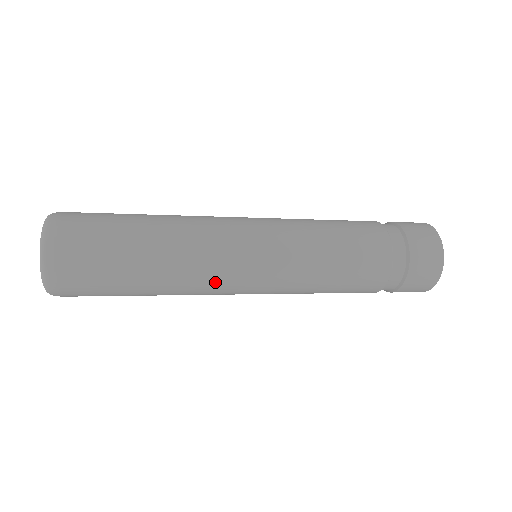
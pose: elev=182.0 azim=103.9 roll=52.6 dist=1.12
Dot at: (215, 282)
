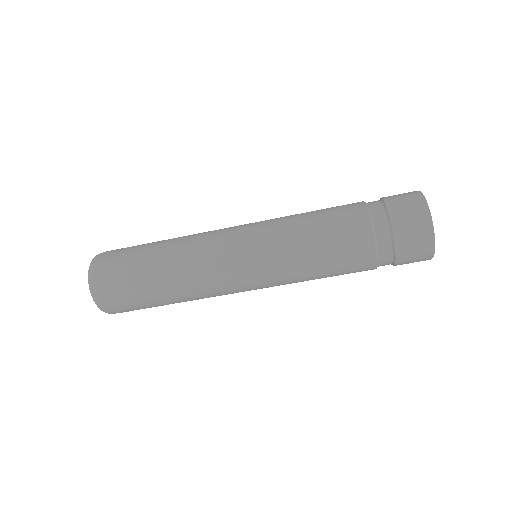
Dot at: (210, 267)
